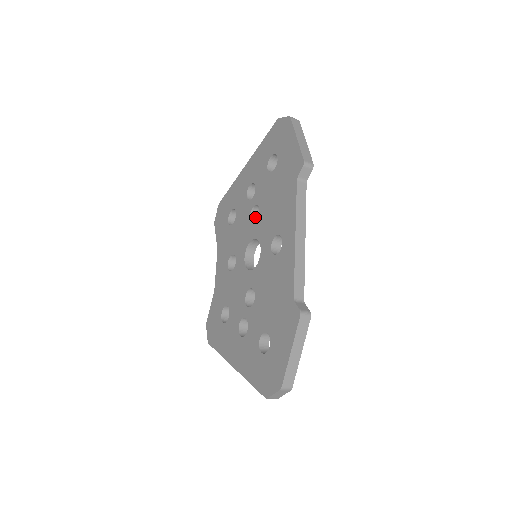
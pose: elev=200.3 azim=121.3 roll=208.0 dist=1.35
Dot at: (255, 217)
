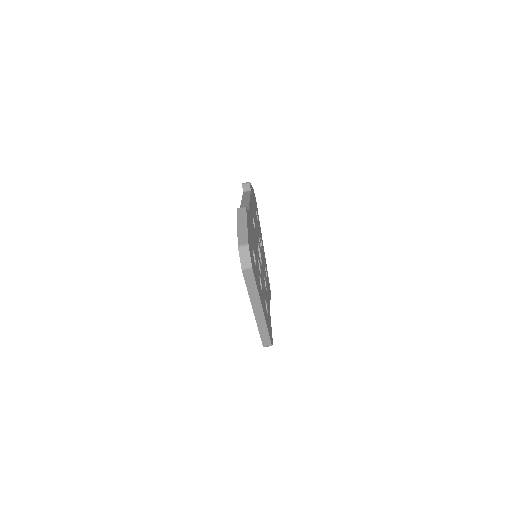
Dot at: occluded
